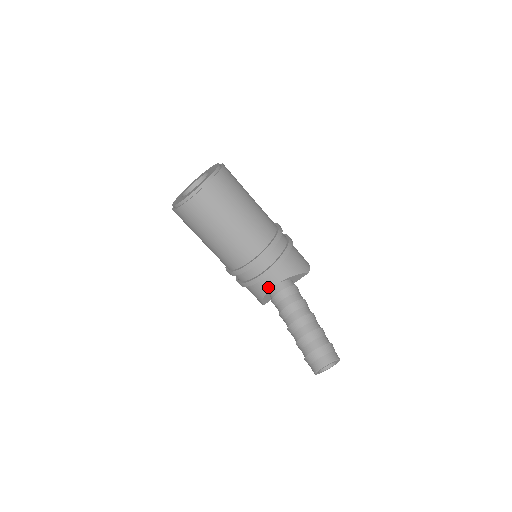
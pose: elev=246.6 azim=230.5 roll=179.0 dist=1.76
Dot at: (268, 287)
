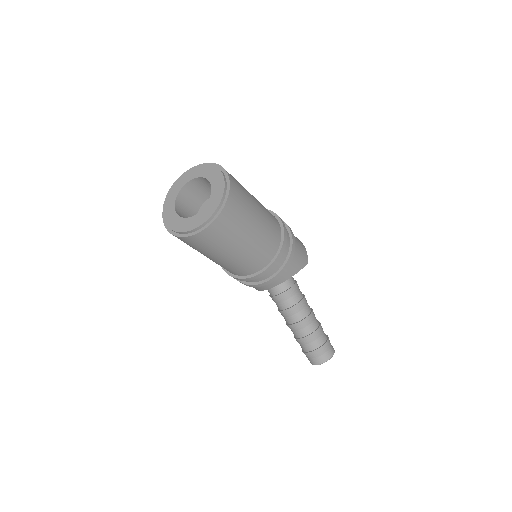
Dot at: (268, 287)
